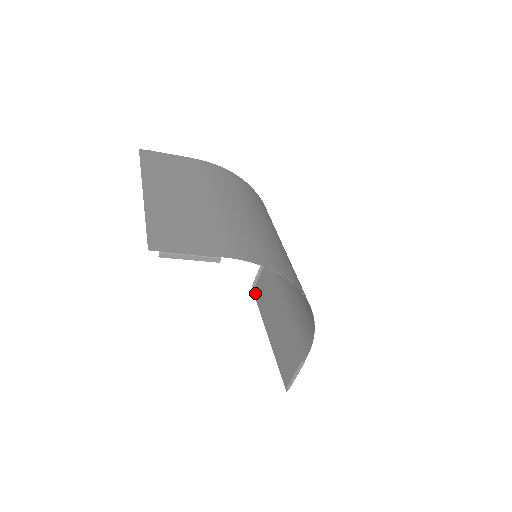
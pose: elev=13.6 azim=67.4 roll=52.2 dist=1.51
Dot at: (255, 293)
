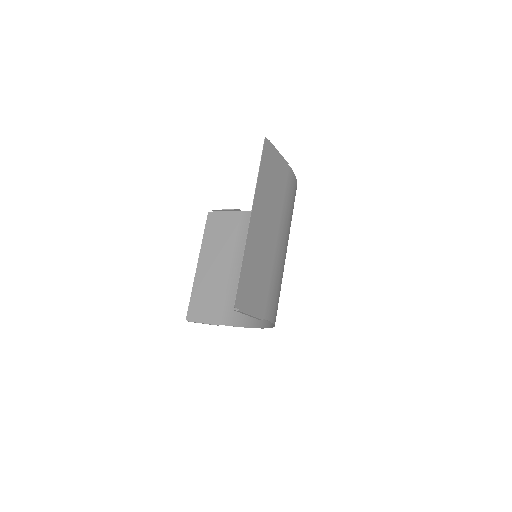
Dot at: (210, 216)
